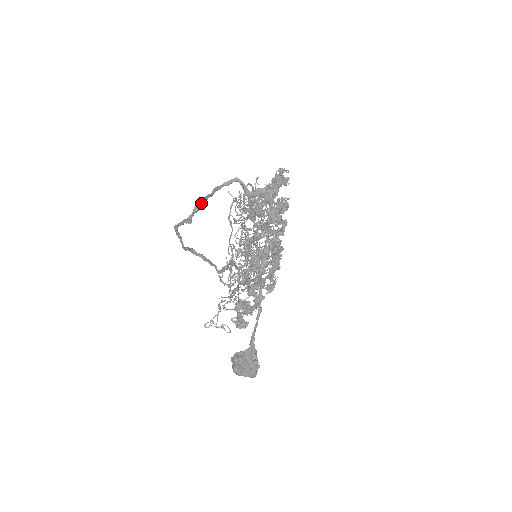
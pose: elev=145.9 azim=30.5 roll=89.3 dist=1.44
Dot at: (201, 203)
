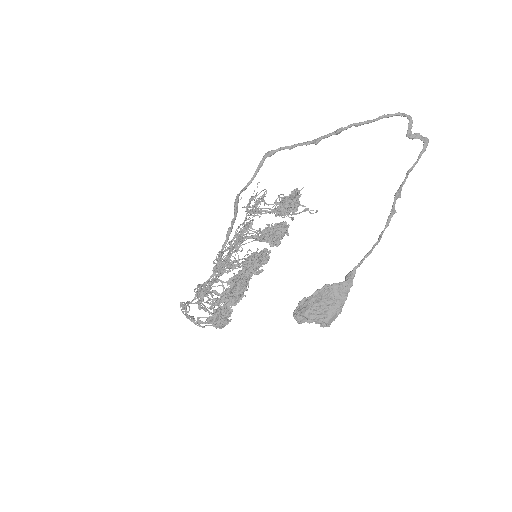
Dot at: (350, 127)
